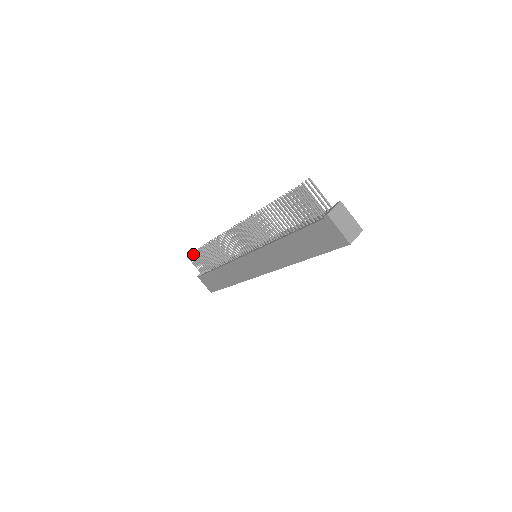
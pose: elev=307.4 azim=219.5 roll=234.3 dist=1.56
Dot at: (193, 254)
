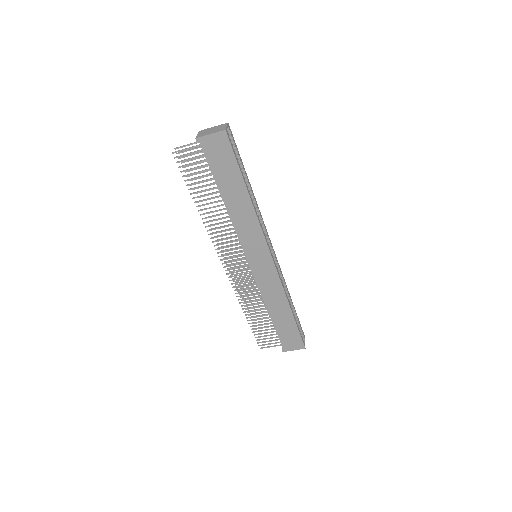
Dot at: (256, 337)
